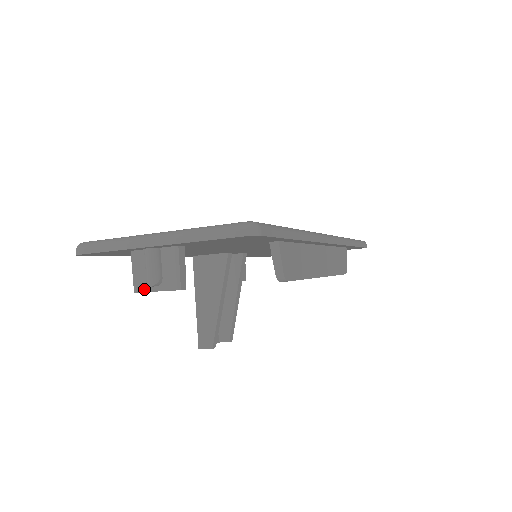
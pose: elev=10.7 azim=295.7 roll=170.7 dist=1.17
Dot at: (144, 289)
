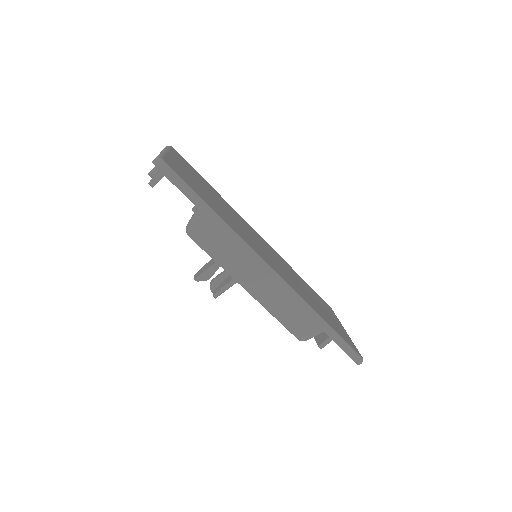
Dot at: occluded
